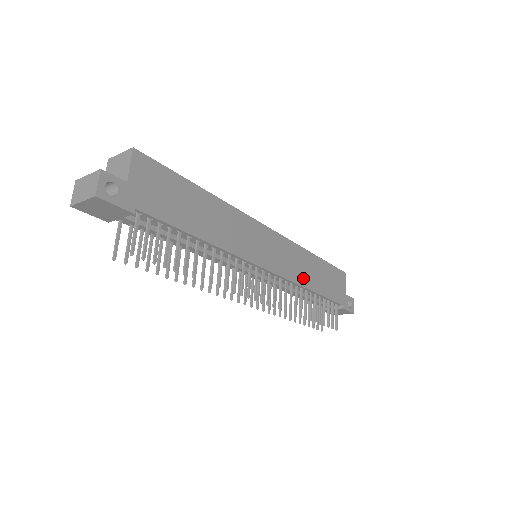
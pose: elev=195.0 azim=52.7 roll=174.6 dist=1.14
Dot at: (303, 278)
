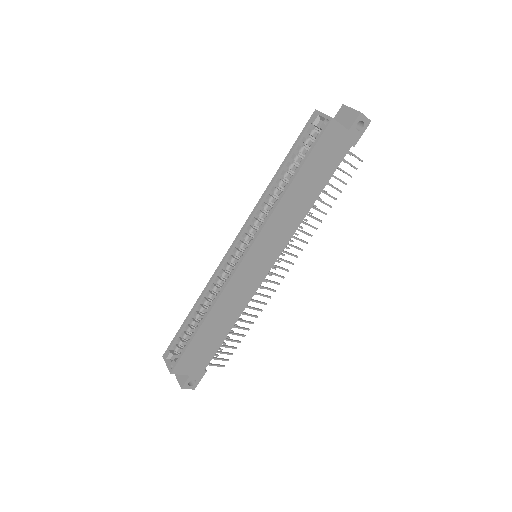
Dot at: (298, 216)
